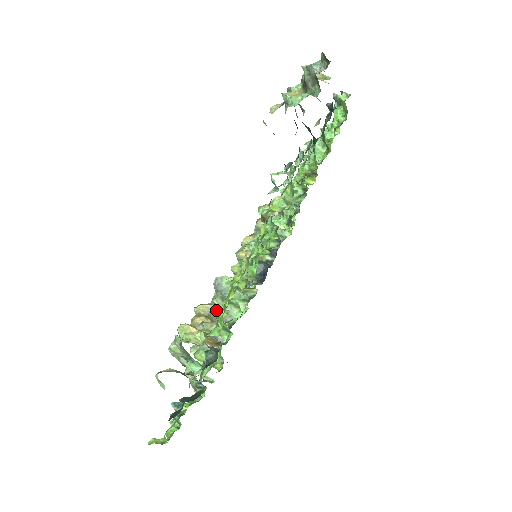
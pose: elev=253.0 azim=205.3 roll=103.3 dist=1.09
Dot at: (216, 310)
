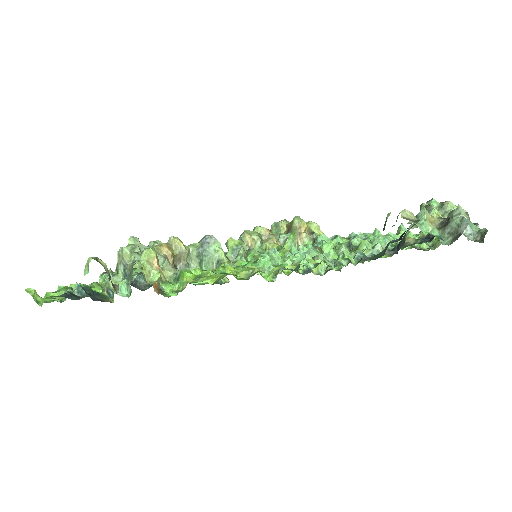
Dot at: (185, 256)
